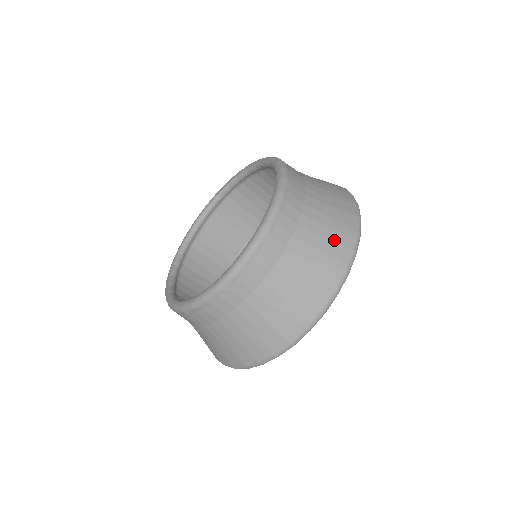
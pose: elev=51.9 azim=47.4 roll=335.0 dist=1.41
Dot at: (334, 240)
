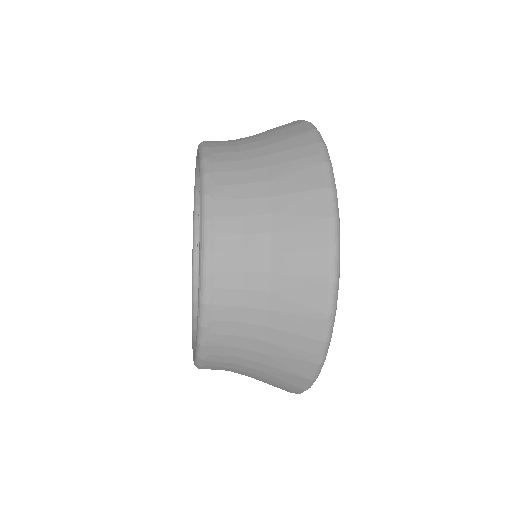
Dot at: (299, 248)
